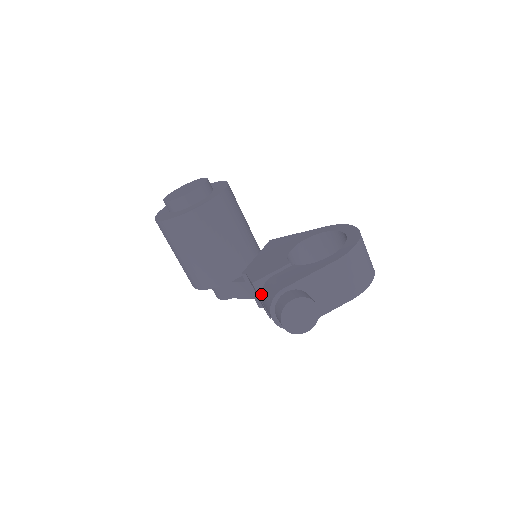
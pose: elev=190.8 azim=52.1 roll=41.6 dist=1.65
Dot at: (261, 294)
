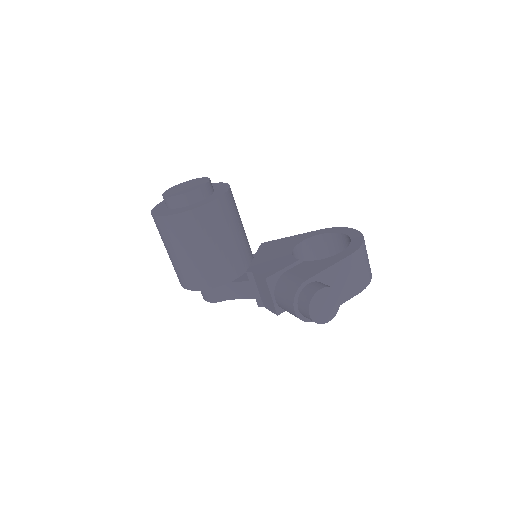
Dot at: (275, 289)
